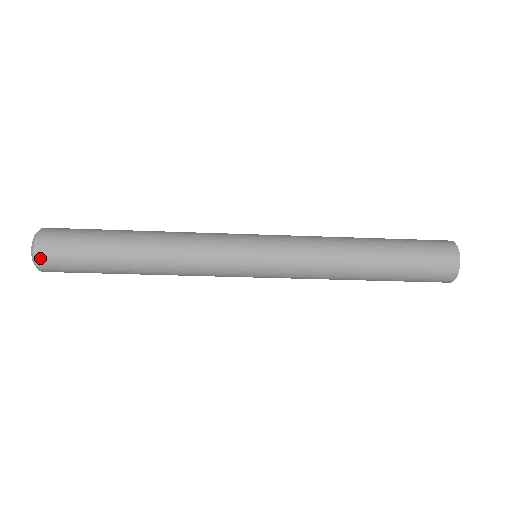
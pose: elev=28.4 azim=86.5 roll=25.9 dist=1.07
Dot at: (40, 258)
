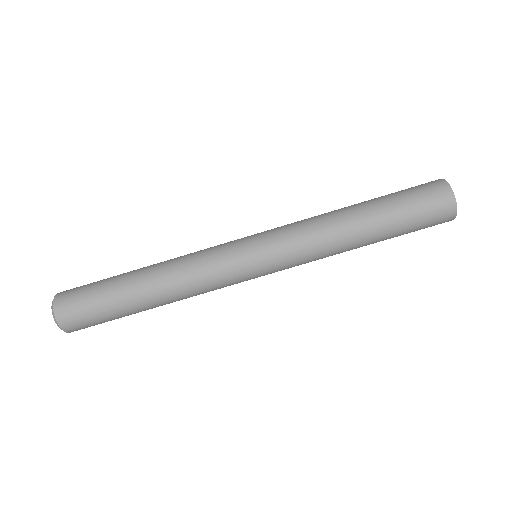
Dot at: (60, 316)
